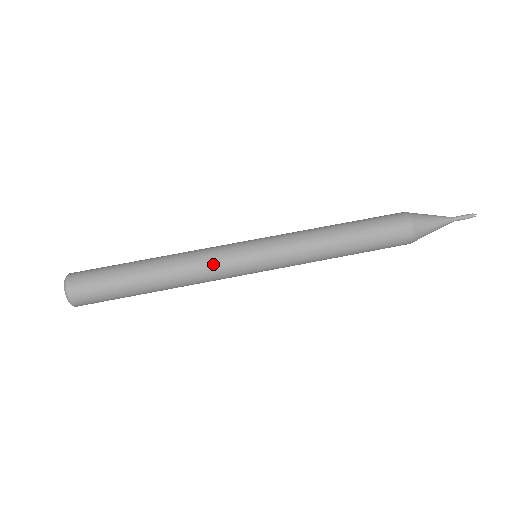
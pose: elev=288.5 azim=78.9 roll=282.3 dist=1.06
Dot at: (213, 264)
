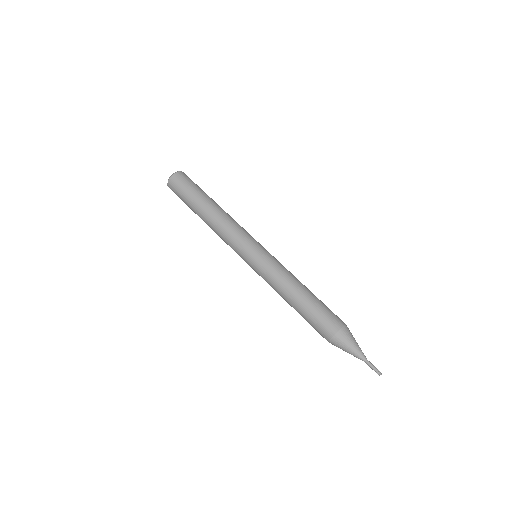
Dot at: (235, 232)
